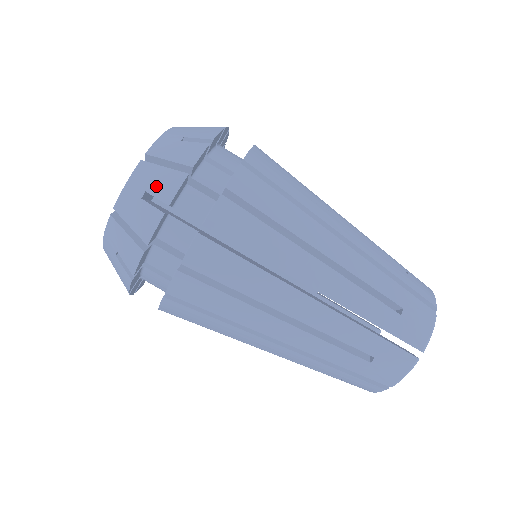
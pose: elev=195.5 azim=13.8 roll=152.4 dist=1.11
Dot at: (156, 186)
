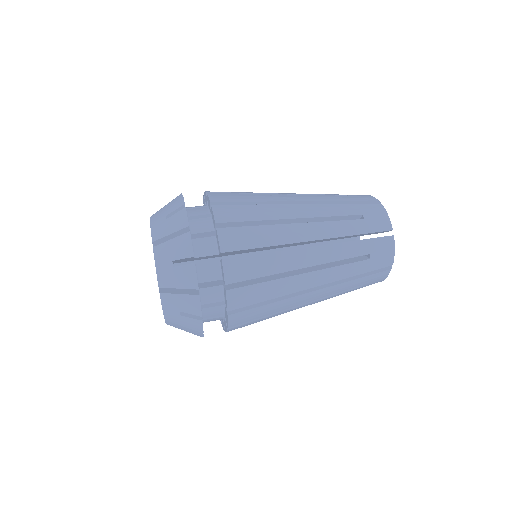
Dot at: (184, 308)
